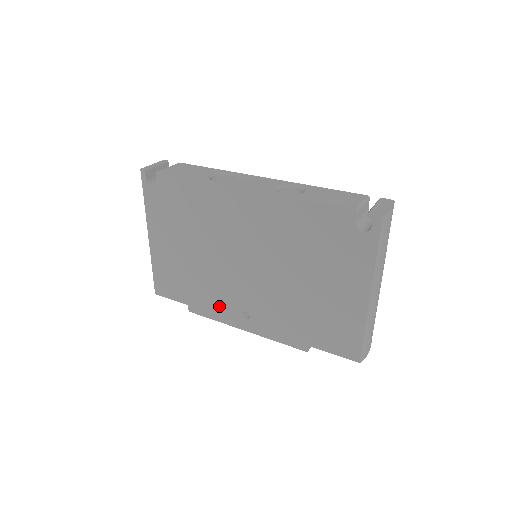
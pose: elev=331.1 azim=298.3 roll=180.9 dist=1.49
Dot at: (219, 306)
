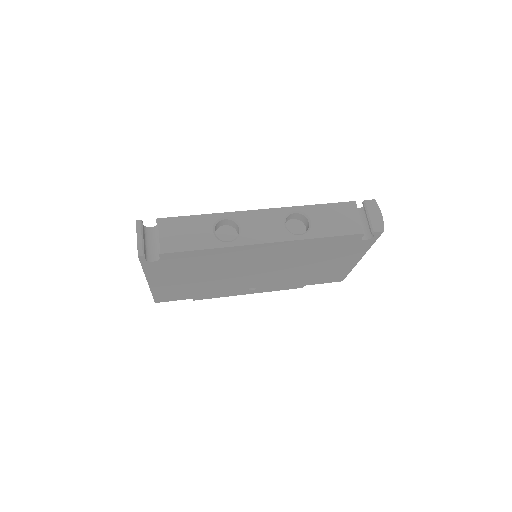
Dot at: (226, 292)
